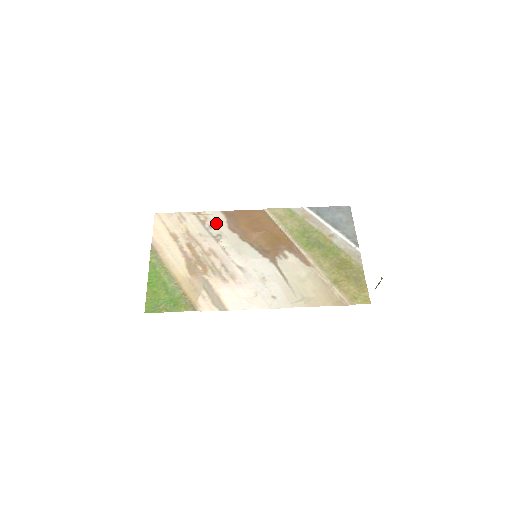
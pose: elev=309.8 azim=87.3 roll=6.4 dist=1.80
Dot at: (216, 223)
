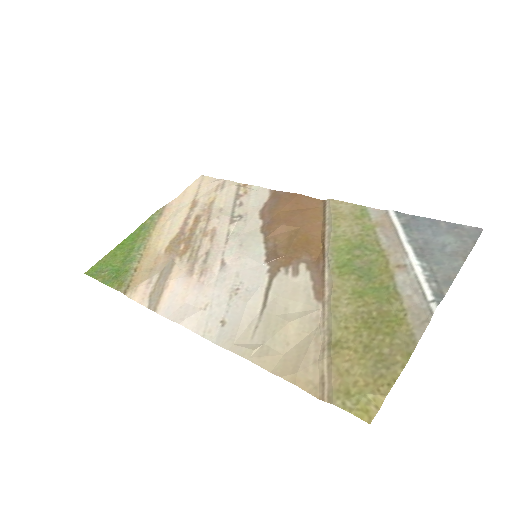
Dot at: (251, 201)
